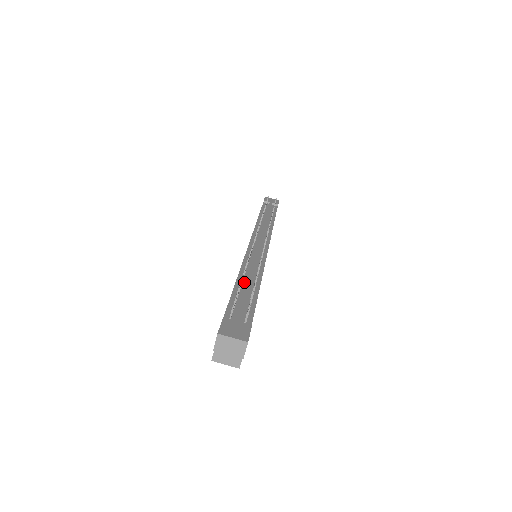
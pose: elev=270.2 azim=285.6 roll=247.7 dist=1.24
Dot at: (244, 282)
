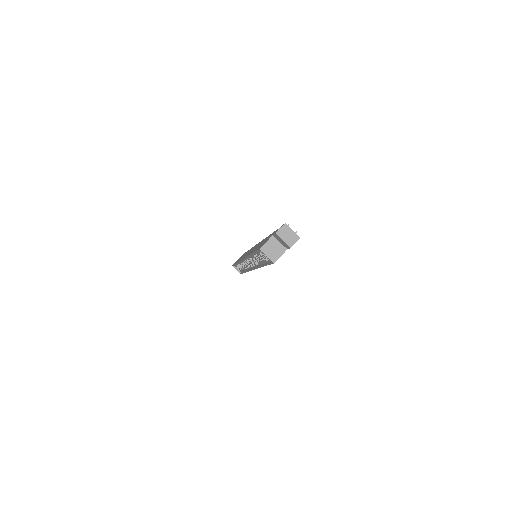
Dot at: occluded
